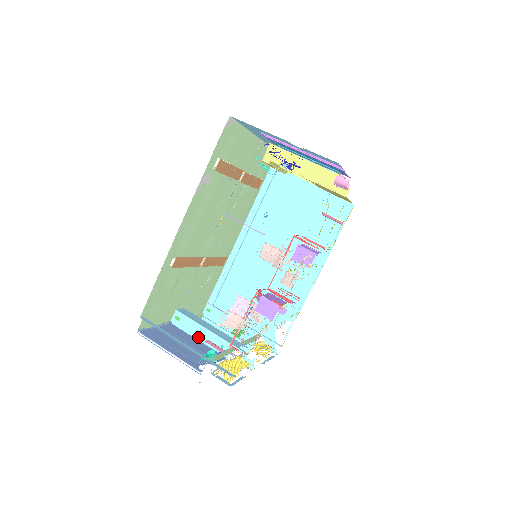
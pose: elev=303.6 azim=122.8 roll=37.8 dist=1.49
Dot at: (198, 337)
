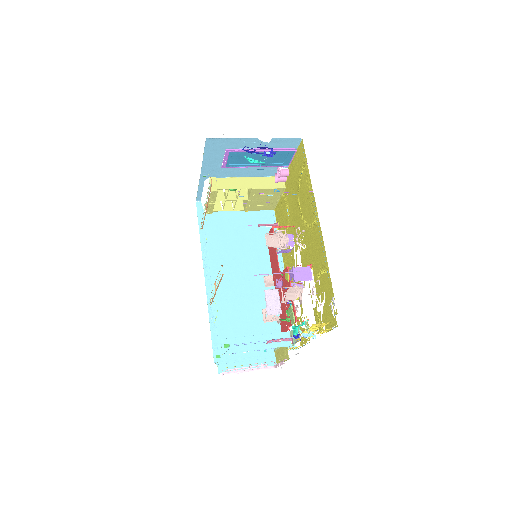
Dot at: (256, 348)
